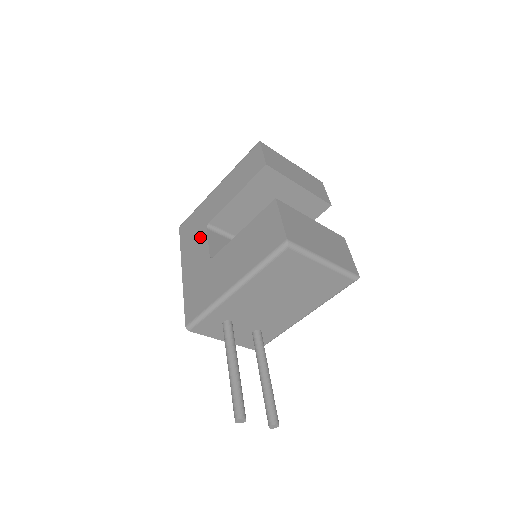
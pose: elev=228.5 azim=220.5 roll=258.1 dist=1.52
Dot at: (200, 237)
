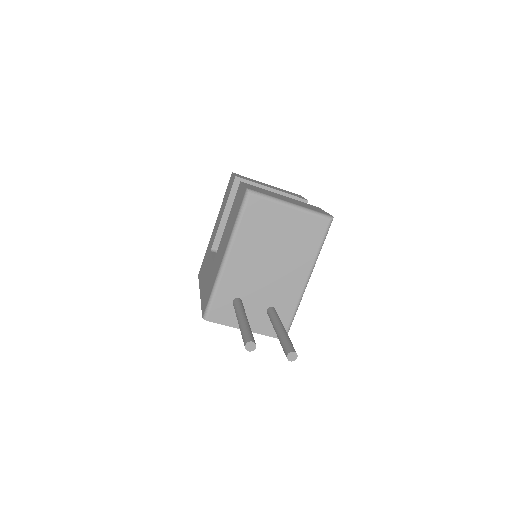
Dot at: (208, 260)
